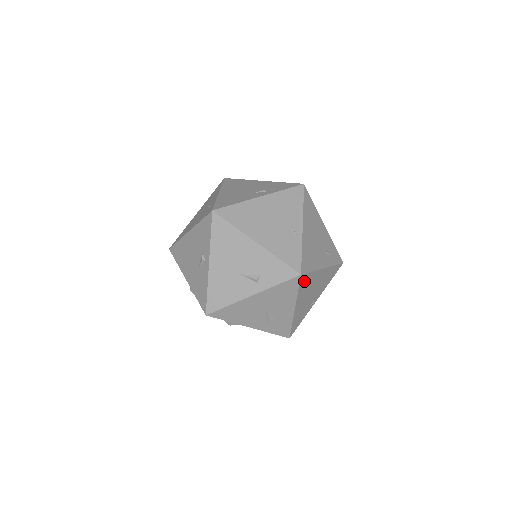
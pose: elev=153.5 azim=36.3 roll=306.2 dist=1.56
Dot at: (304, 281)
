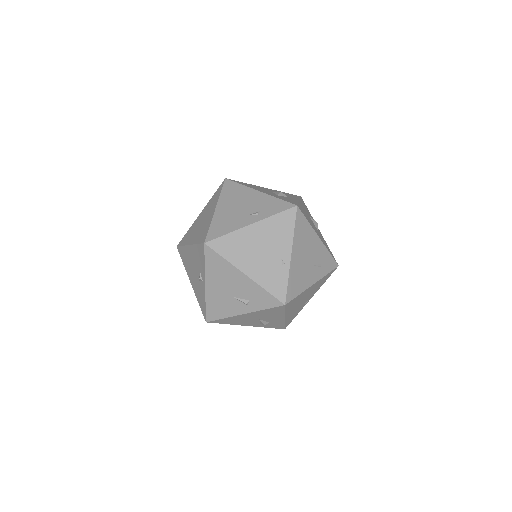
Dot at: (291, 304)
